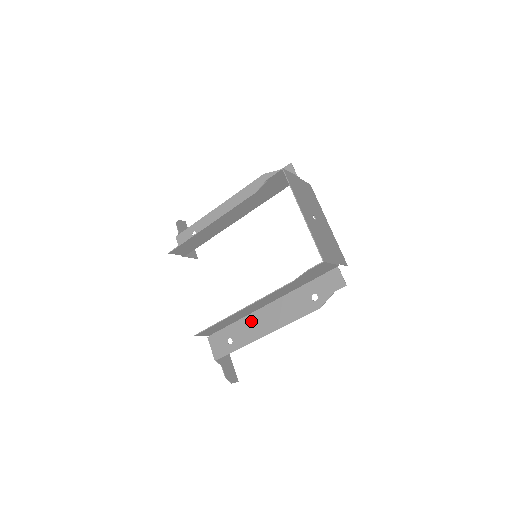
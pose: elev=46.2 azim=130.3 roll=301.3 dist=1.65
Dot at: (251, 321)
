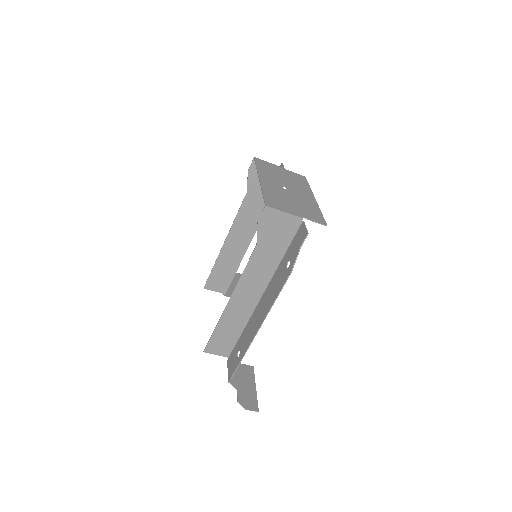
Dot at: (251, 323)
